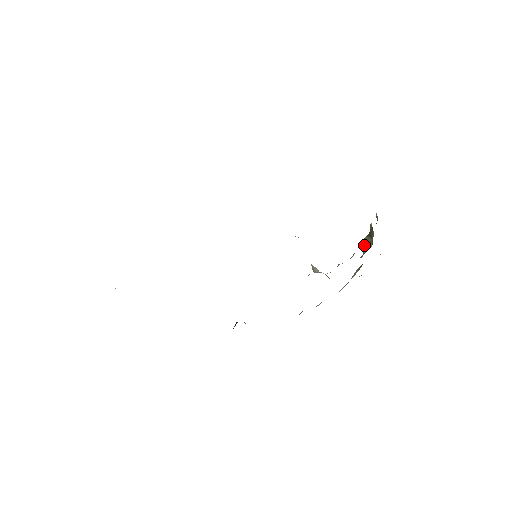
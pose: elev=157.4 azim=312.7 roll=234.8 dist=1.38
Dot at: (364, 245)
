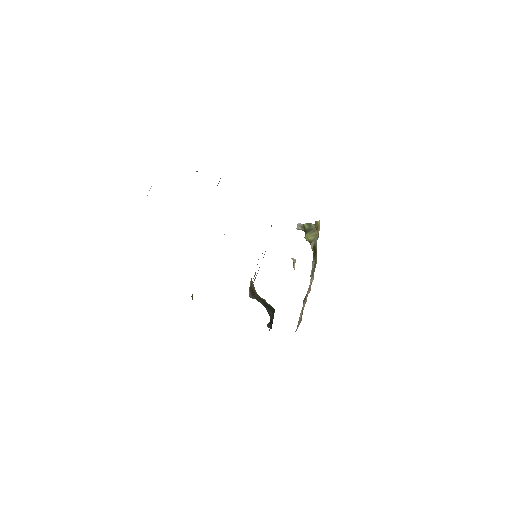
Dot at: (311, 237)
